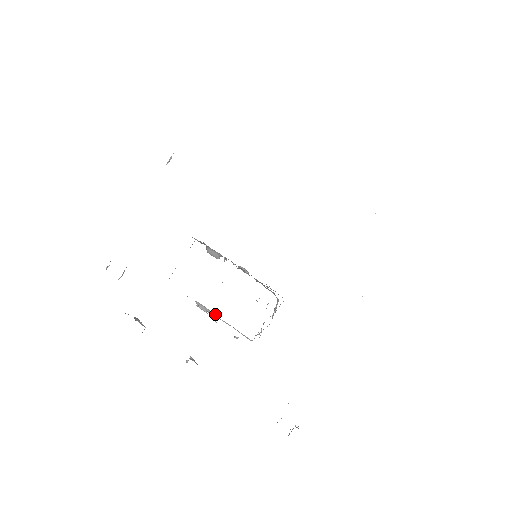
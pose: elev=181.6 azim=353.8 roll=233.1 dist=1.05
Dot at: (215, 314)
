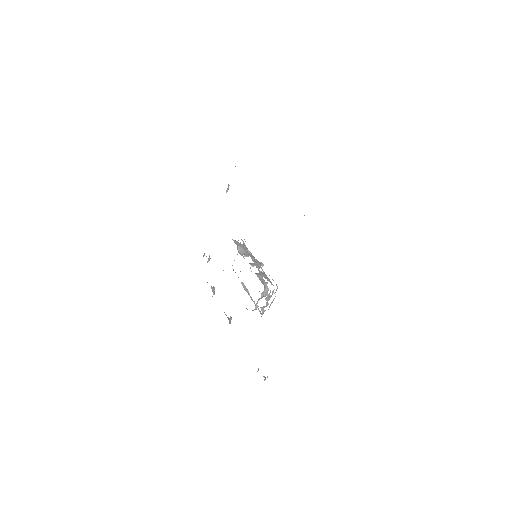
Dot at: occluded
